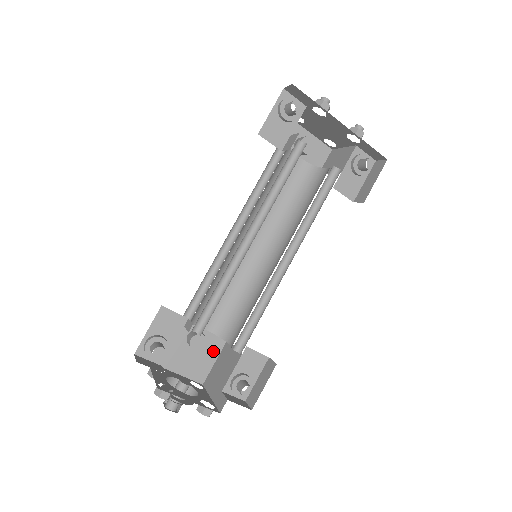
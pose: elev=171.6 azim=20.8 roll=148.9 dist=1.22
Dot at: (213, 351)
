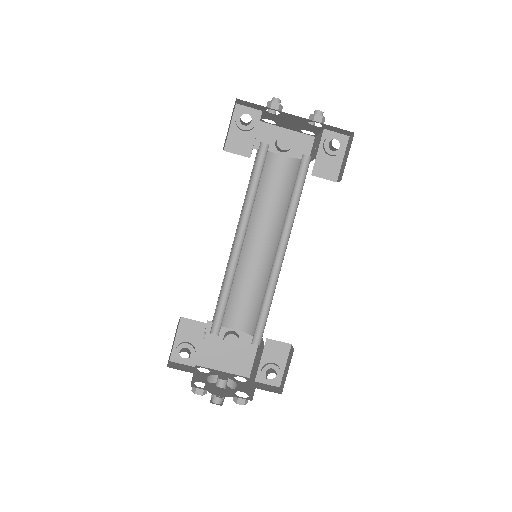
Dot at: (251, 347)
